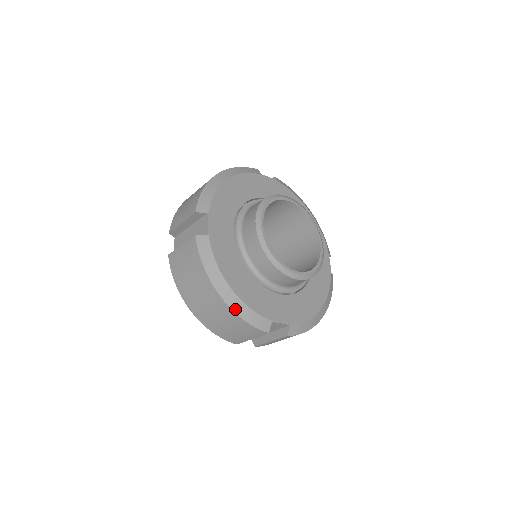
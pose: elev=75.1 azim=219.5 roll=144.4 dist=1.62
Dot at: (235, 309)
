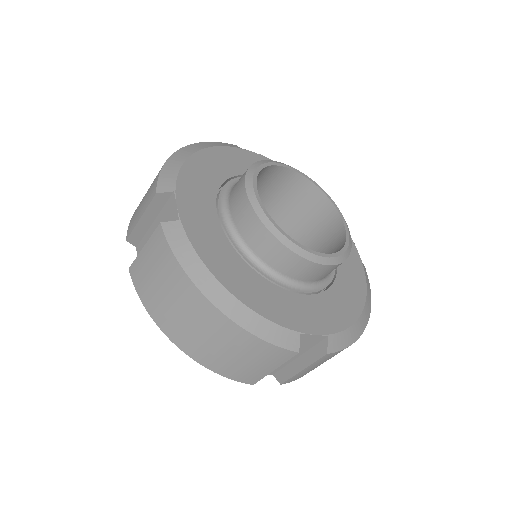
Dot at: (240, 322)
